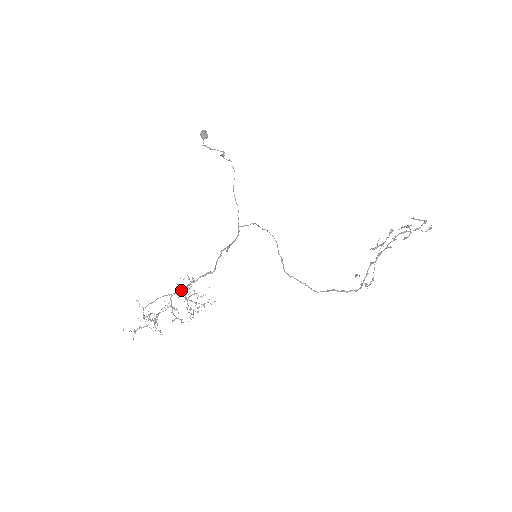
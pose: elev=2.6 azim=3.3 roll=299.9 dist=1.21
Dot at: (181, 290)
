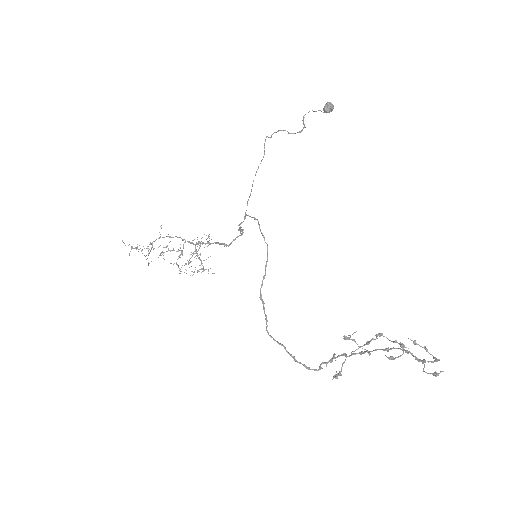
Dot at: (196, 243)
